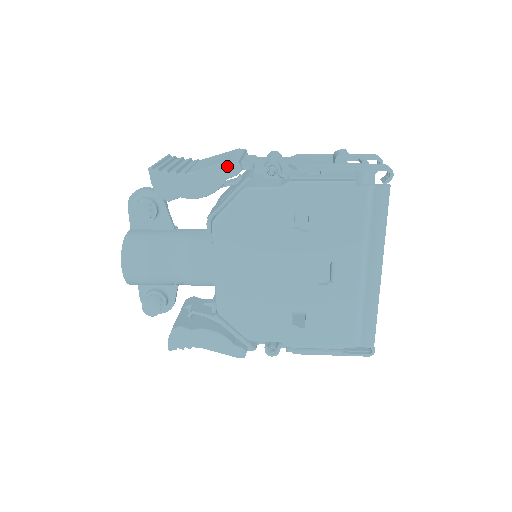
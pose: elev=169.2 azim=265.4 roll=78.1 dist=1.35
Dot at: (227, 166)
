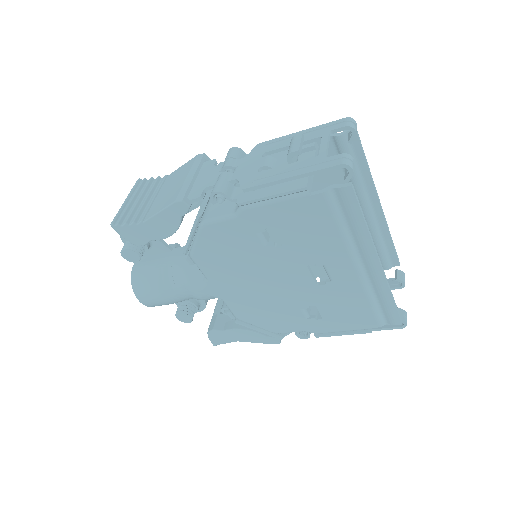
Dot at: (174, 207)
